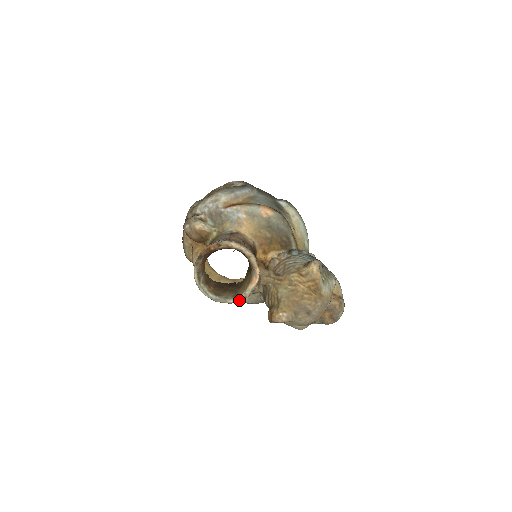
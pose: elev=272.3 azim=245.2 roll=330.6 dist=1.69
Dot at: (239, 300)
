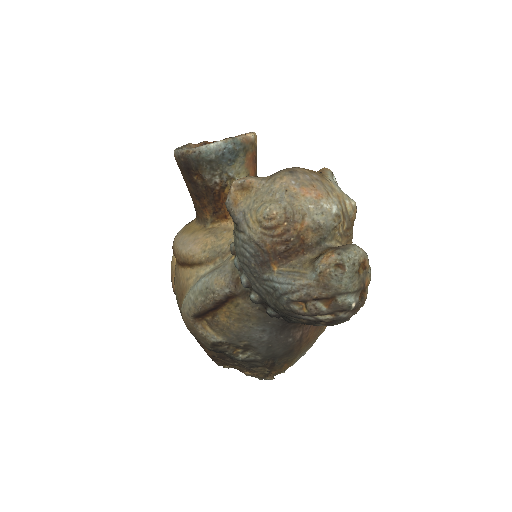
Dot at: (209, 144)
